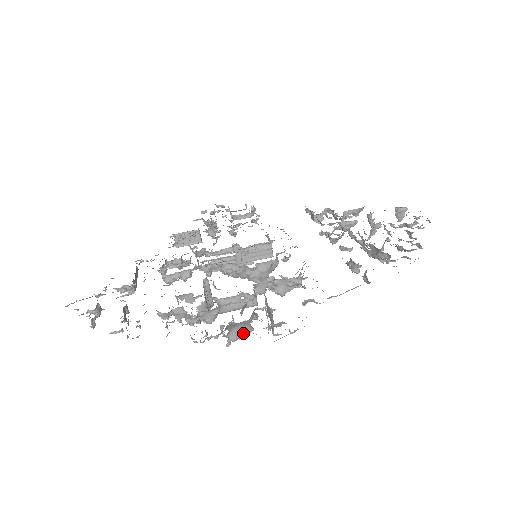
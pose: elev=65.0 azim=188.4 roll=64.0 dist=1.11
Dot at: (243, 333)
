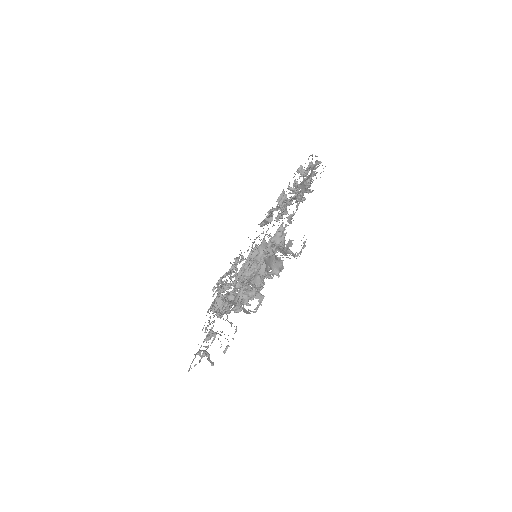
Dot at: (279, 265)
